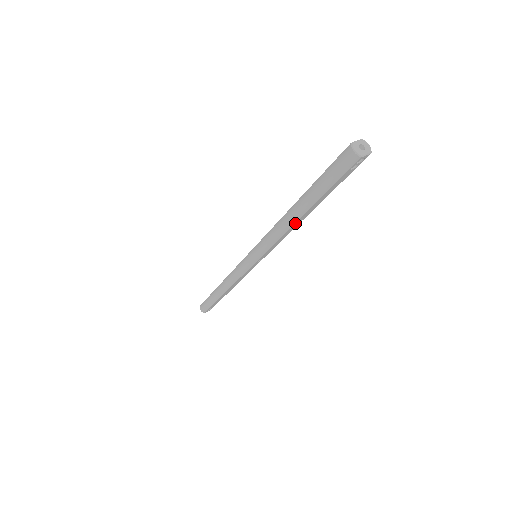
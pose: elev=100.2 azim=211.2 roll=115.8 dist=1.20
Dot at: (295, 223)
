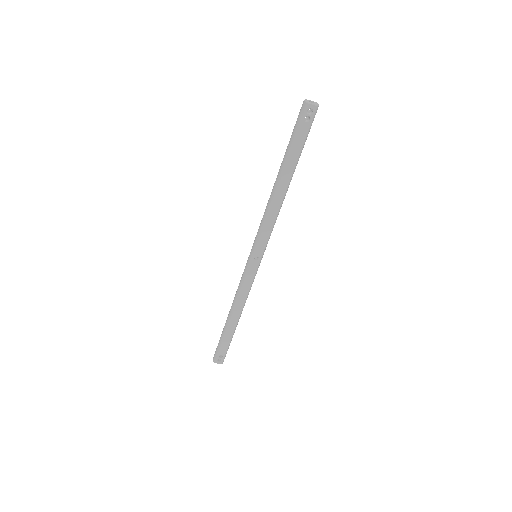
Dot at: (277, 193)
